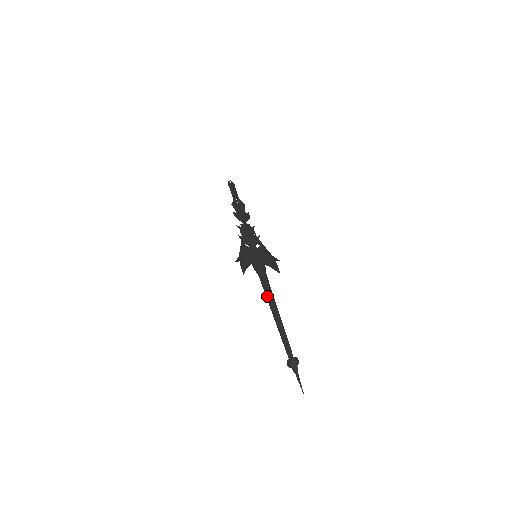
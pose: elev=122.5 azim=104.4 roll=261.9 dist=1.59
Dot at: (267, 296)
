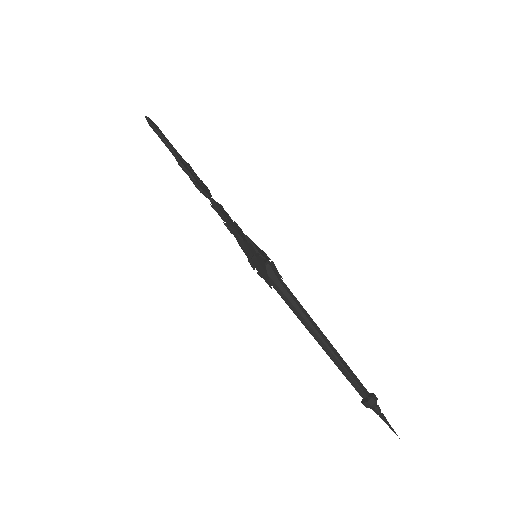
Dot at: (305, 317)
